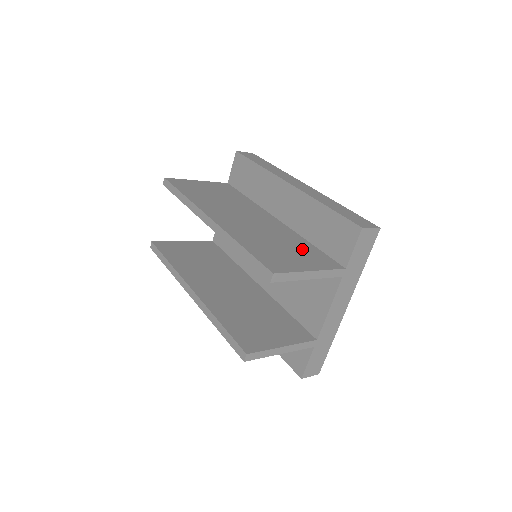
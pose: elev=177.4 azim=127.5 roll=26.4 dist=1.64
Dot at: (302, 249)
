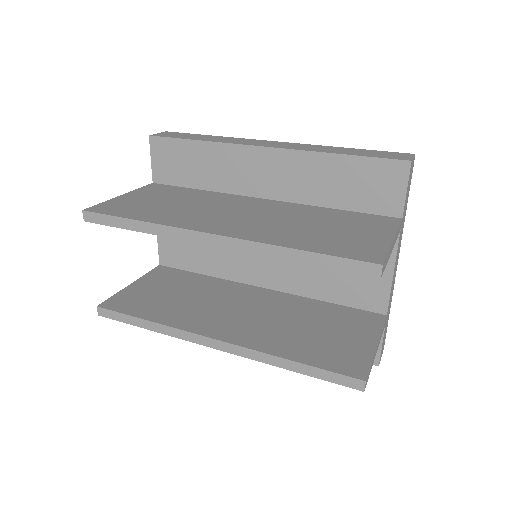
Dot at: (342, 219)
